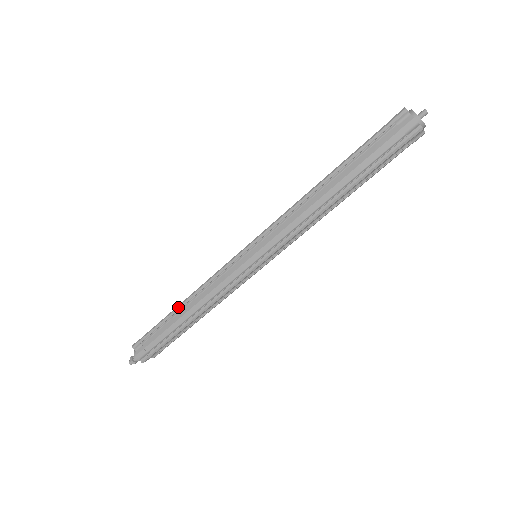
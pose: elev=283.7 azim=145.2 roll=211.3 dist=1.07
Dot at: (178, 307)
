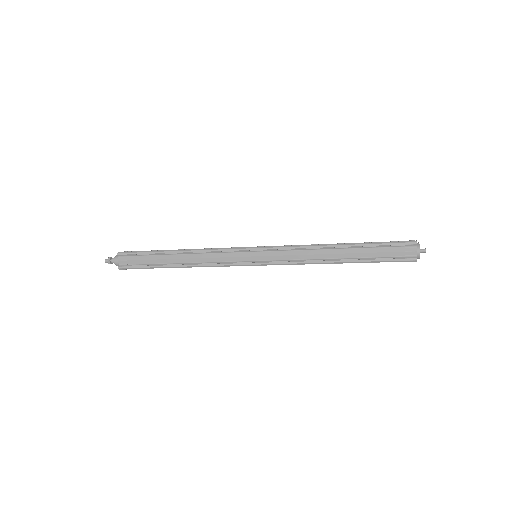
Dot at: (175, 251)
